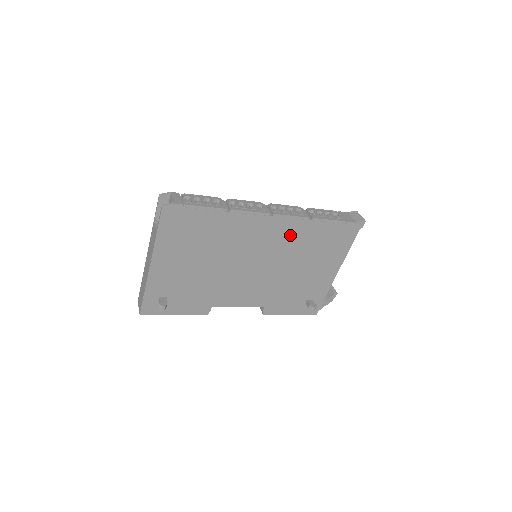
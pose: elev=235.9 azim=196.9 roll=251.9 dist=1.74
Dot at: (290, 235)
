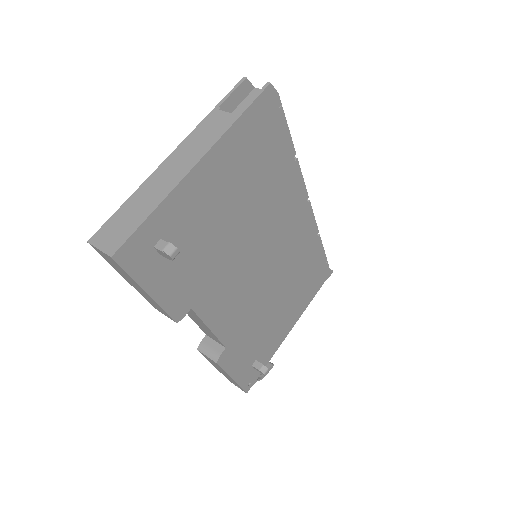
Dot at: (300, 243)
